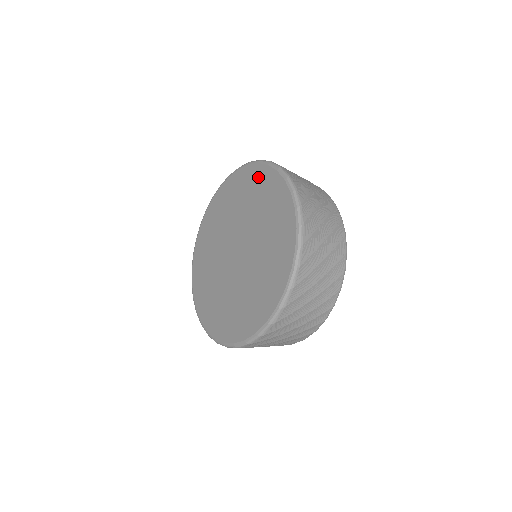
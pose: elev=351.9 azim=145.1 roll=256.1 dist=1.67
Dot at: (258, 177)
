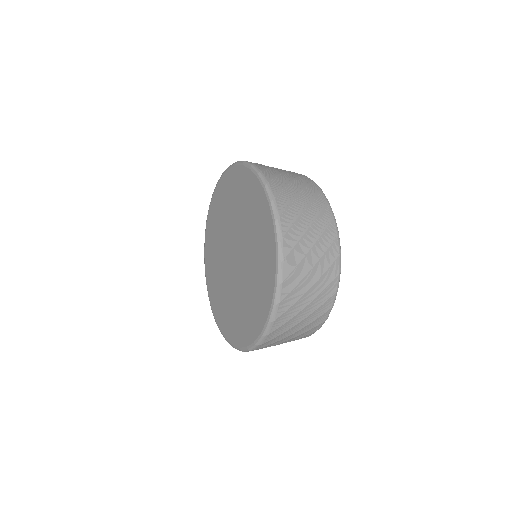
Dot at: (226, 184)
